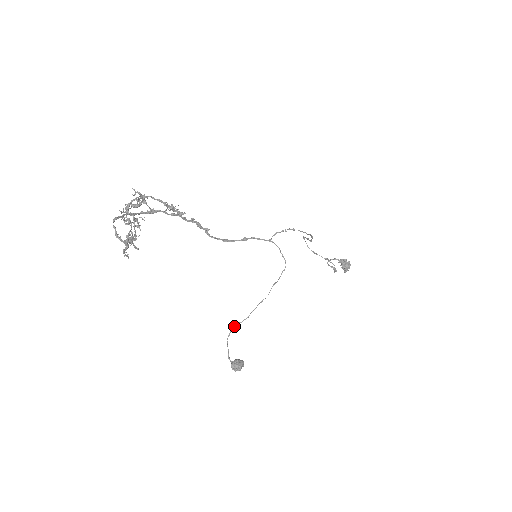
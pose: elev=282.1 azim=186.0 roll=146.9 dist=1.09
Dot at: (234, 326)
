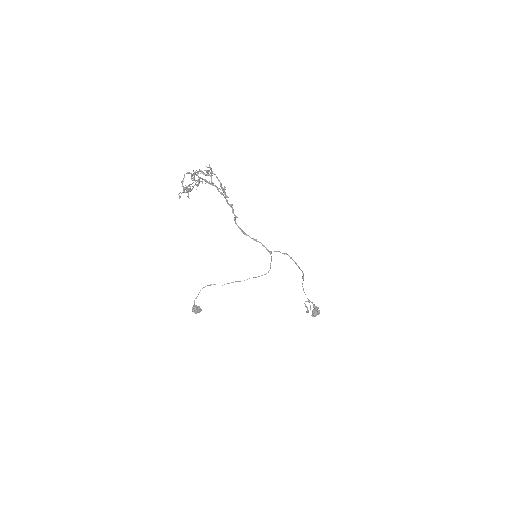
Dot at: (211, 284)
